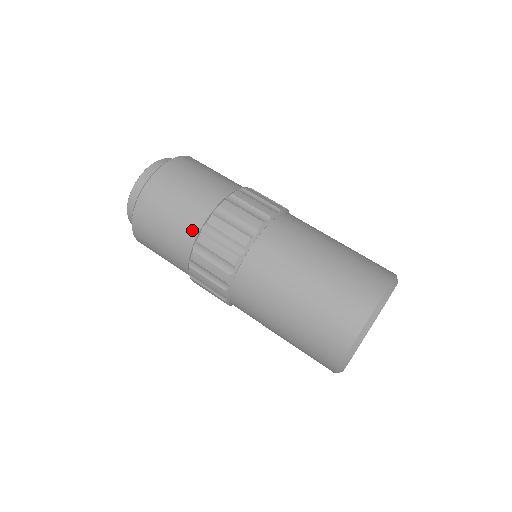
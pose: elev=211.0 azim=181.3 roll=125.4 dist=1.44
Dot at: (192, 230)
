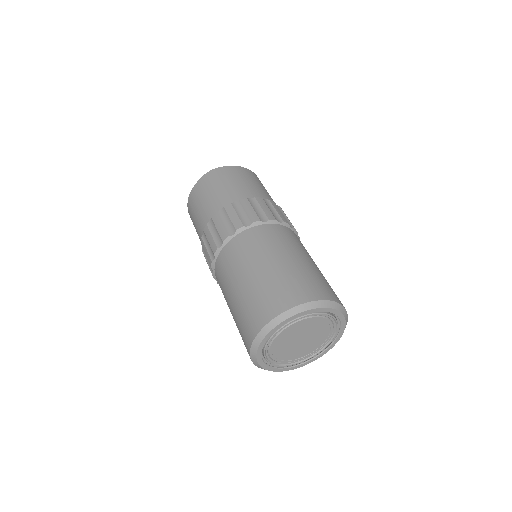
Dot at: occluded
